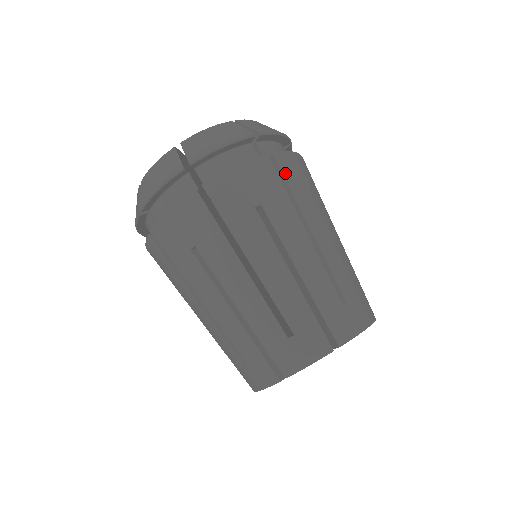
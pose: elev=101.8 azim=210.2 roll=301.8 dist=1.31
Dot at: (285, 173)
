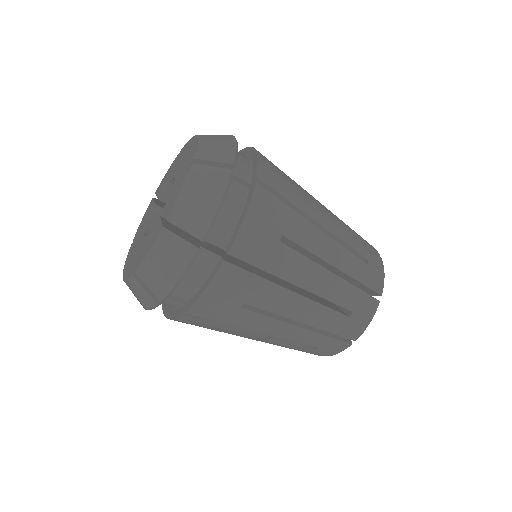
Dot at: (275, 188)
